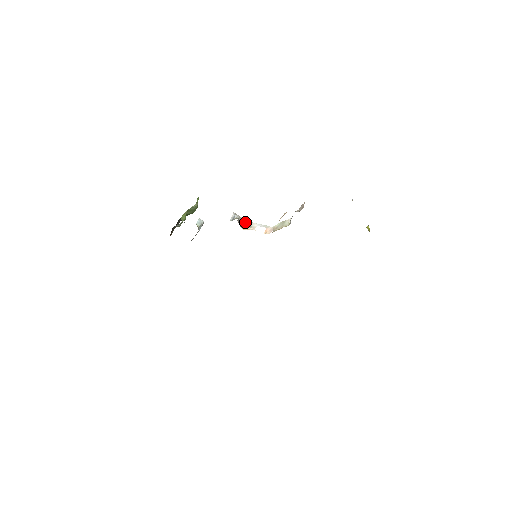
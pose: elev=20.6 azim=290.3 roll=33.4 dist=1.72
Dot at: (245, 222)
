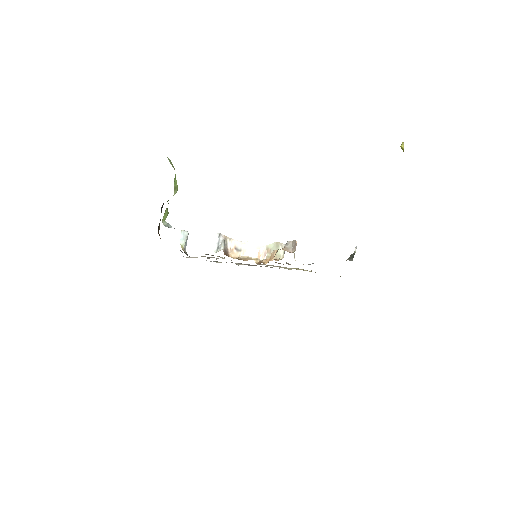
Dot at: (233, 243)
